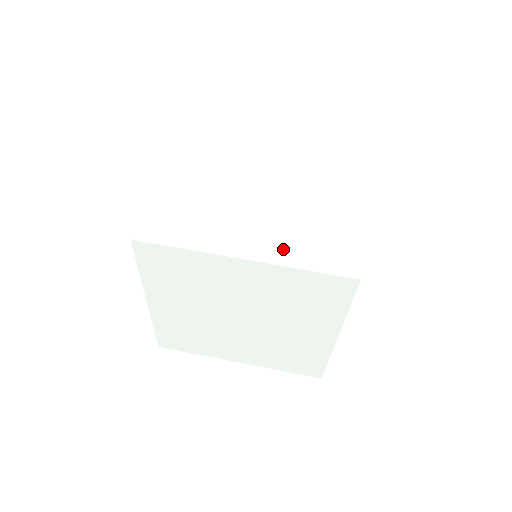
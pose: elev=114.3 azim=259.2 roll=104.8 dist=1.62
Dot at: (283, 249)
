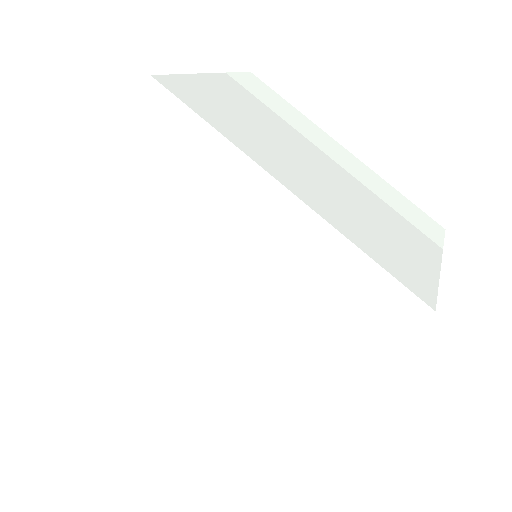
Dot at: (342, 217)
